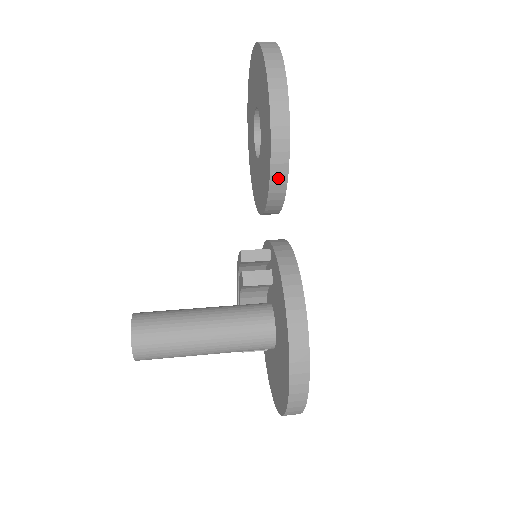
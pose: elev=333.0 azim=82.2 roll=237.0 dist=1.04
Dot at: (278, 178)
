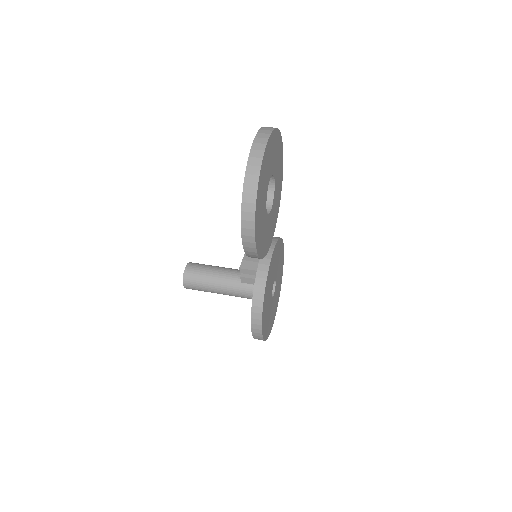
Dot at: occluded
